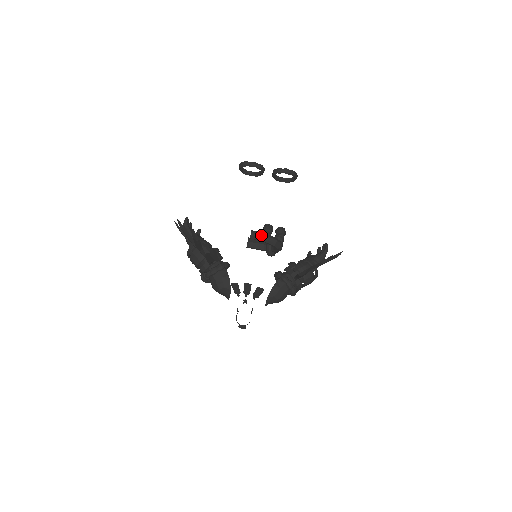
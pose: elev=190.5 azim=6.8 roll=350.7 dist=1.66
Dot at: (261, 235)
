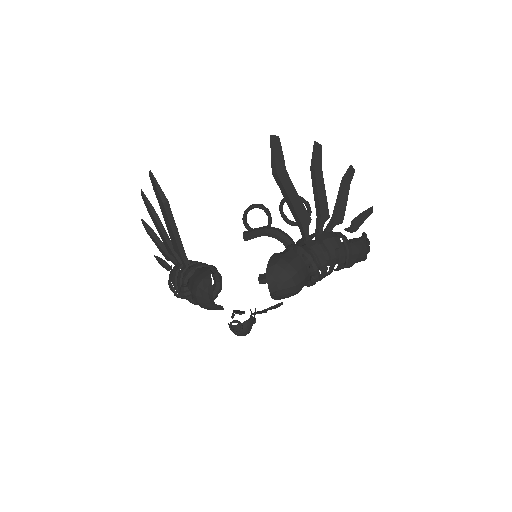
Dot at: (256, 228)
